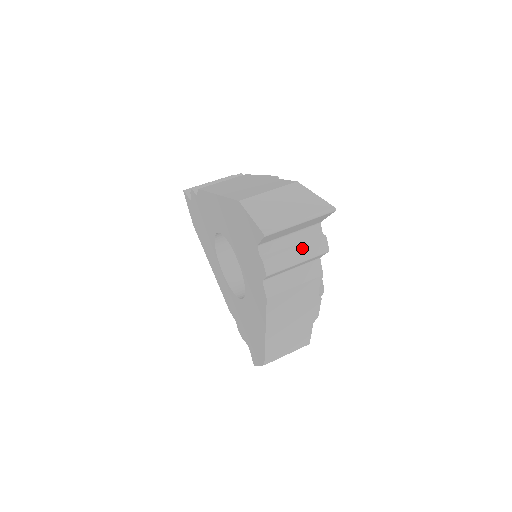
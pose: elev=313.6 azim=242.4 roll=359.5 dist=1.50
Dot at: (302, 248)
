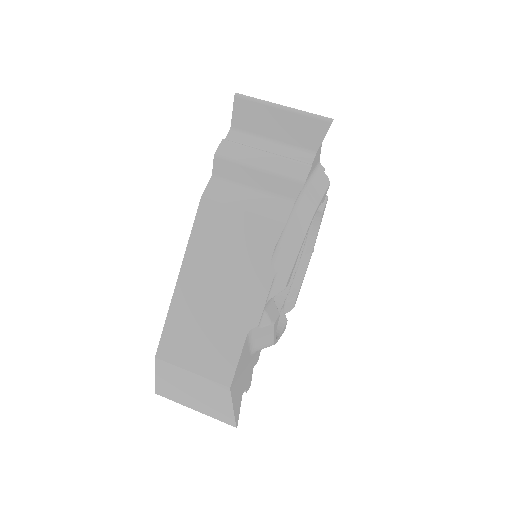
Dot at: (274, 157)
